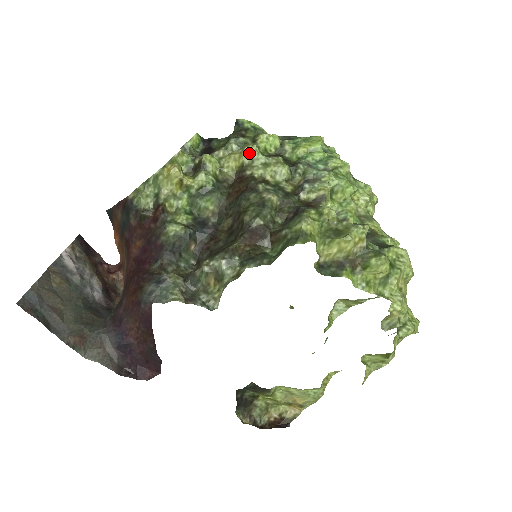
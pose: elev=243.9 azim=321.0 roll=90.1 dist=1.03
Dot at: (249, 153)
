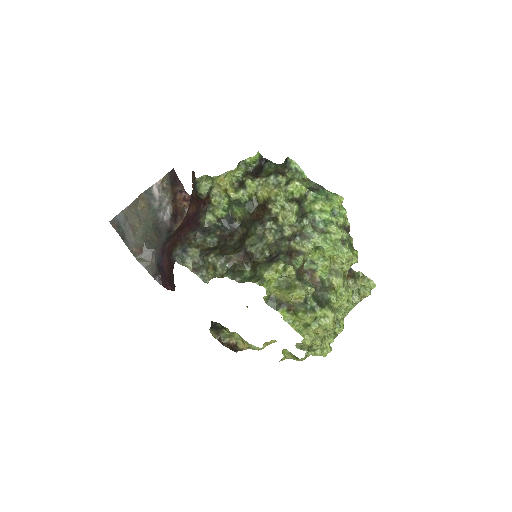
Dot at: (276, 194)
